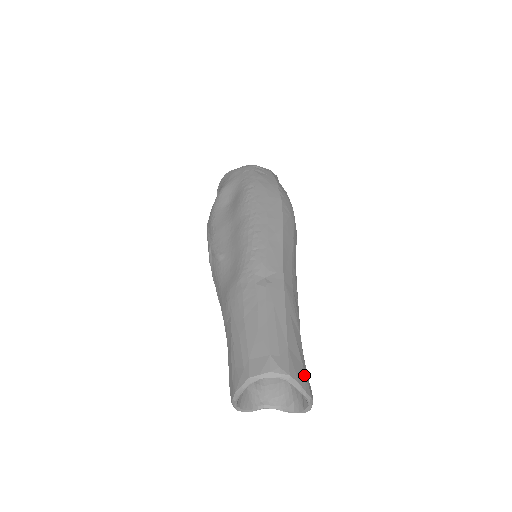
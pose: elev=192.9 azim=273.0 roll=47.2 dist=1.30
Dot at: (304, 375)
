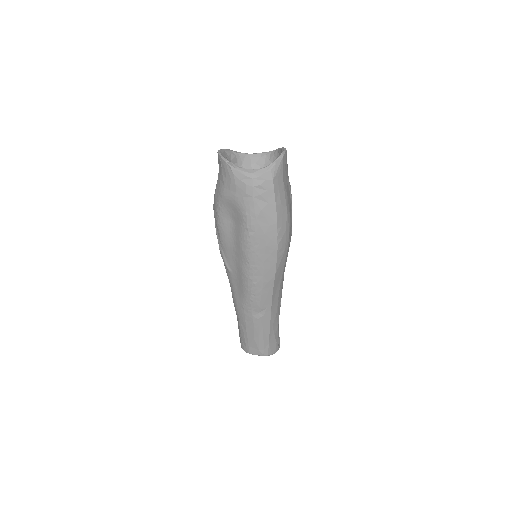
Dot at: (276, 347)
